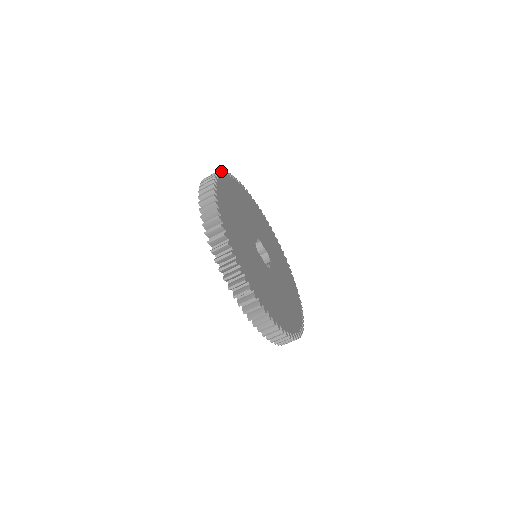
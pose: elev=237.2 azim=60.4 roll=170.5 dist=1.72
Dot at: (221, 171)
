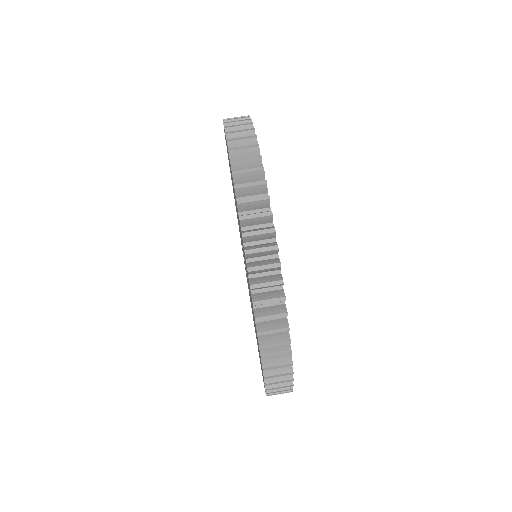
Dot at: occluded
